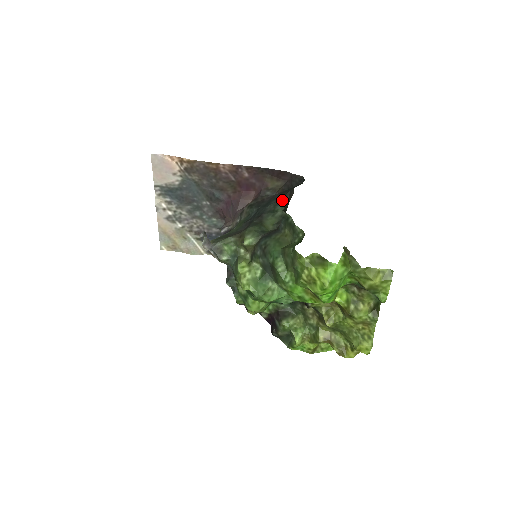
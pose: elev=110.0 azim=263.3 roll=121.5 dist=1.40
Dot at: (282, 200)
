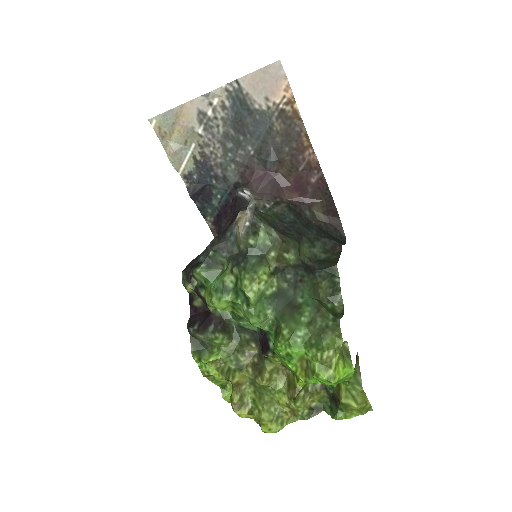
Dot at: (324, 241)
